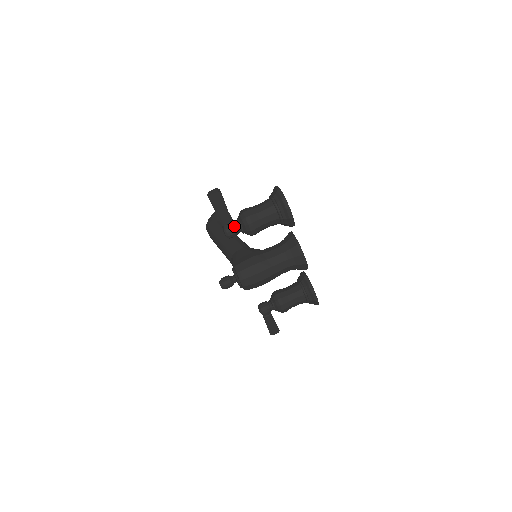
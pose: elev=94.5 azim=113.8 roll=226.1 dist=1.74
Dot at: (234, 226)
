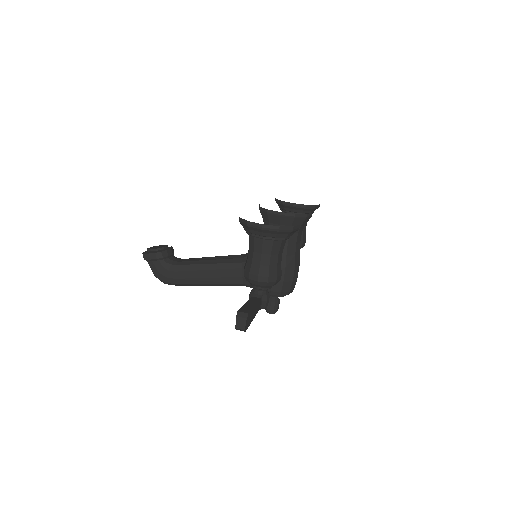
Dot at: (263, 296)
